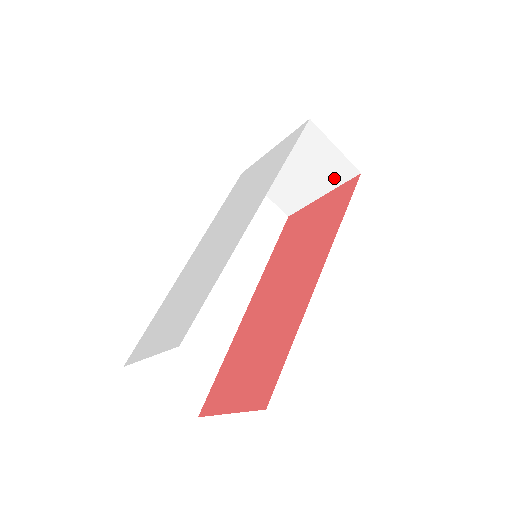
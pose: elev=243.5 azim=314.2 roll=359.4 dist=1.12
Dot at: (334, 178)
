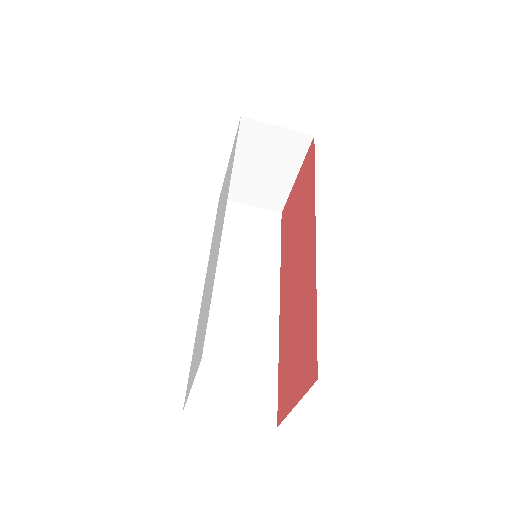
Dot at: (295, 154)
